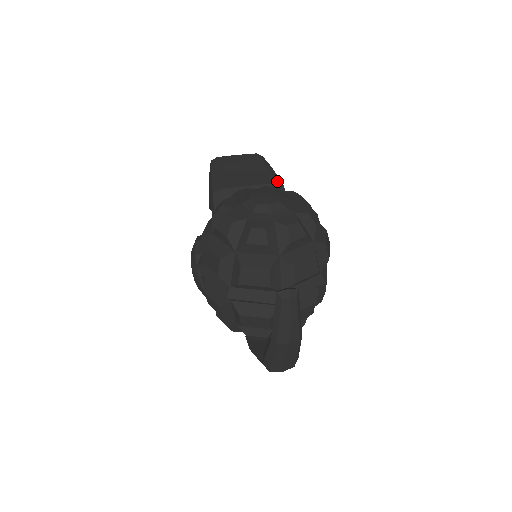
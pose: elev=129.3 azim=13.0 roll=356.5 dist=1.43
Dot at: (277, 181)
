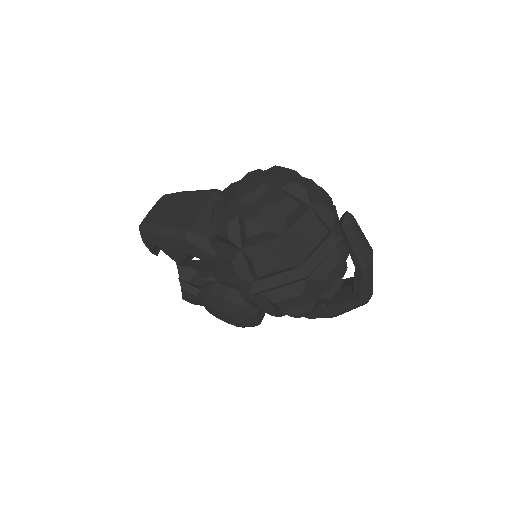
Dot at: (212, 190)
